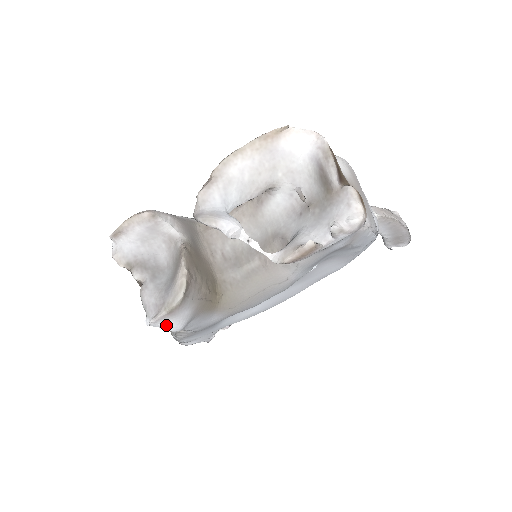
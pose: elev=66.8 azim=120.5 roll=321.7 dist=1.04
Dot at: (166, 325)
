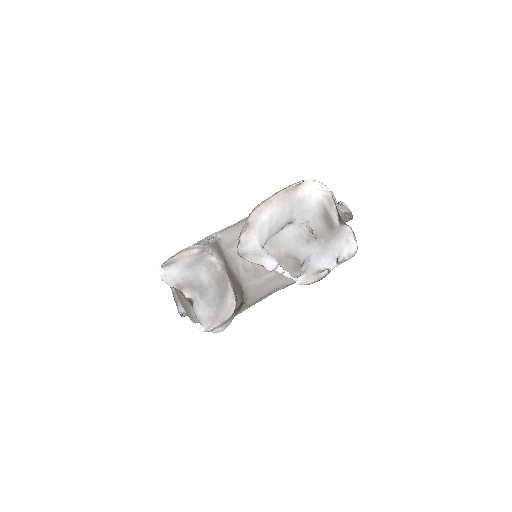
Dot at: (217, 330)
